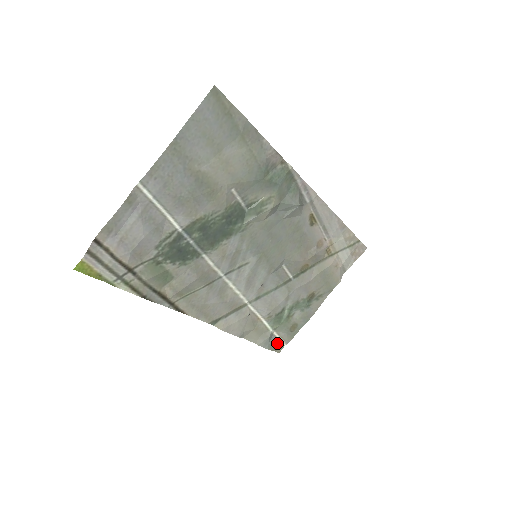
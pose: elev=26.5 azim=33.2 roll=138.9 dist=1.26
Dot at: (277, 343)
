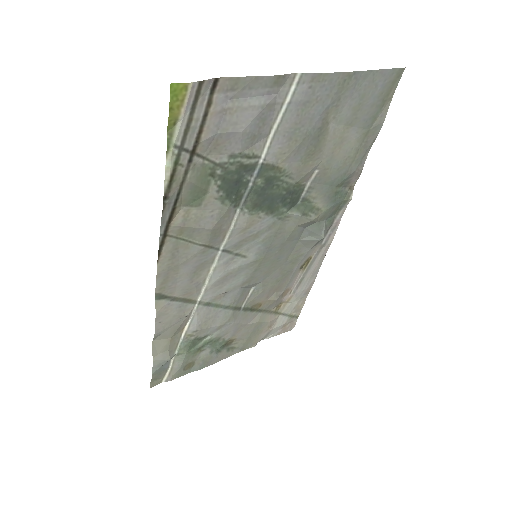
Dot at: (162, 373)
